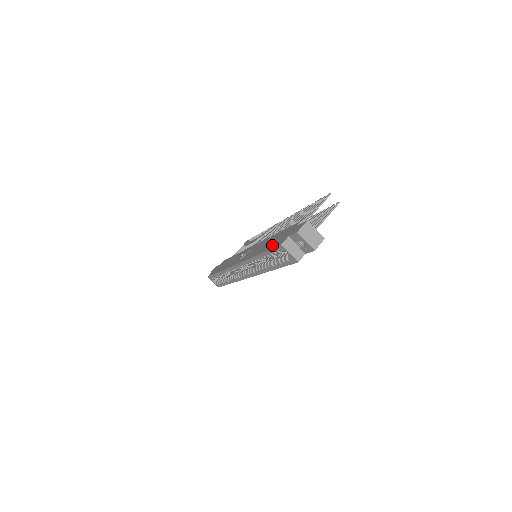
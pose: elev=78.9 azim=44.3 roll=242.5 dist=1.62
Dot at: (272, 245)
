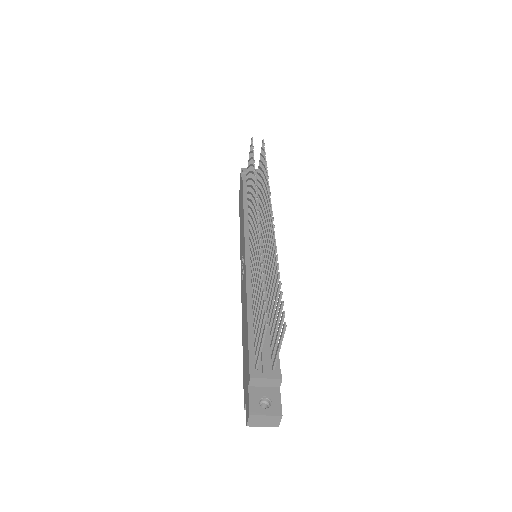
Dot at: (243, 367)
